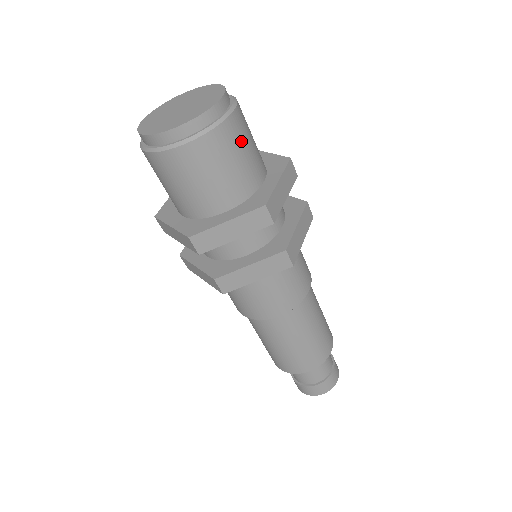
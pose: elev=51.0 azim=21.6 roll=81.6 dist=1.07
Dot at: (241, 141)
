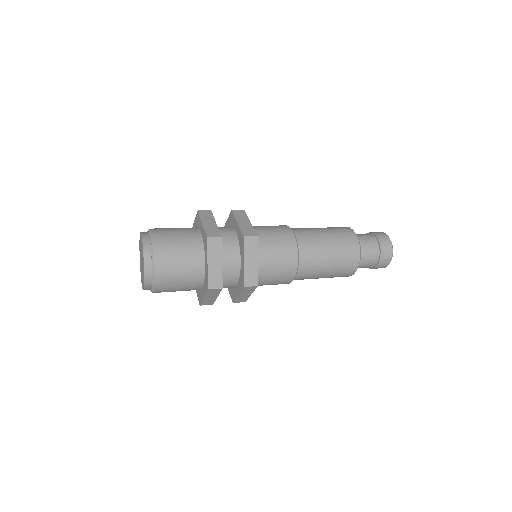
Dot at: (172, 268)
